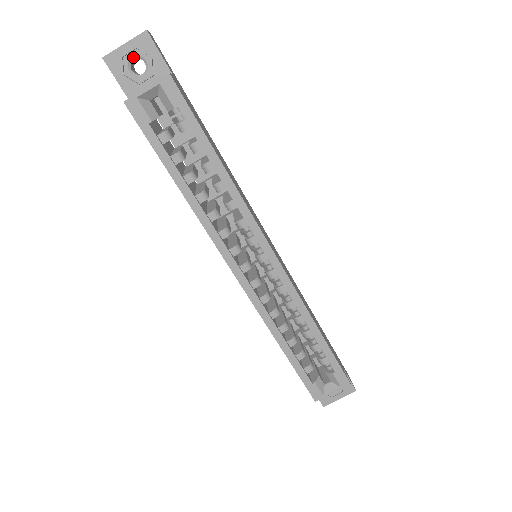
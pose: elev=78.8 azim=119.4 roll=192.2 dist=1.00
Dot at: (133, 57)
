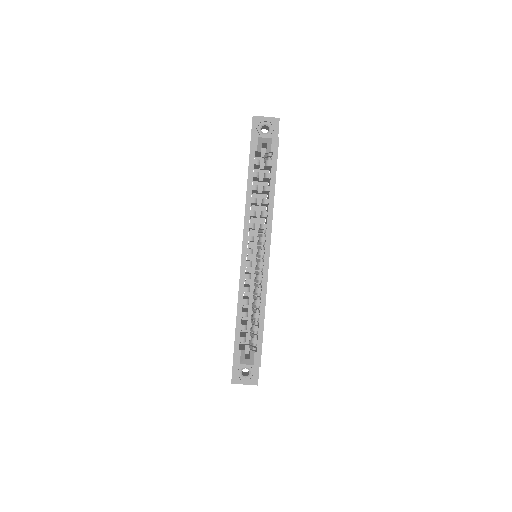
Dot at: (266, 124)
